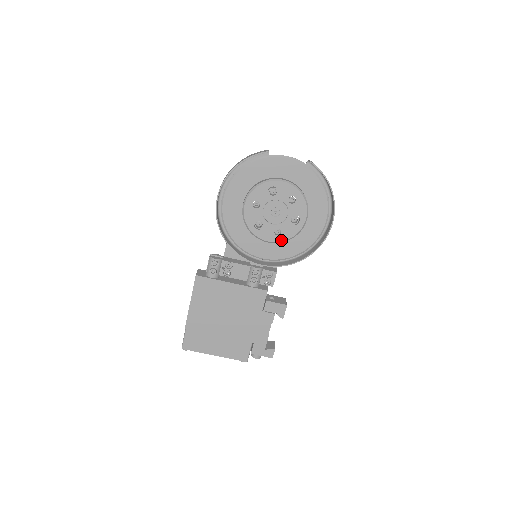
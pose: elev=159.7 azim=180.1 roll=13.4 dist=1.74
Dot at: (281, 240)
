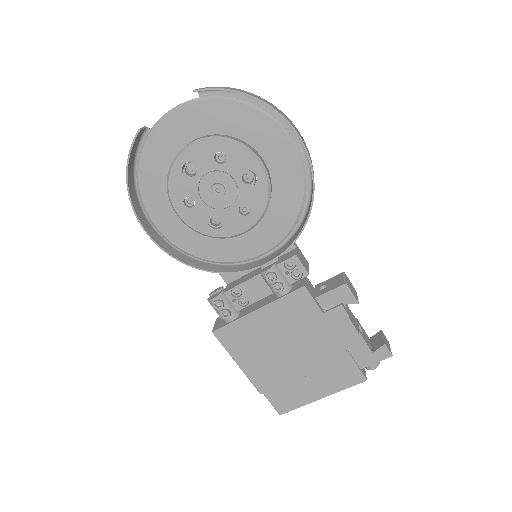
Dot at: (258, 216)
